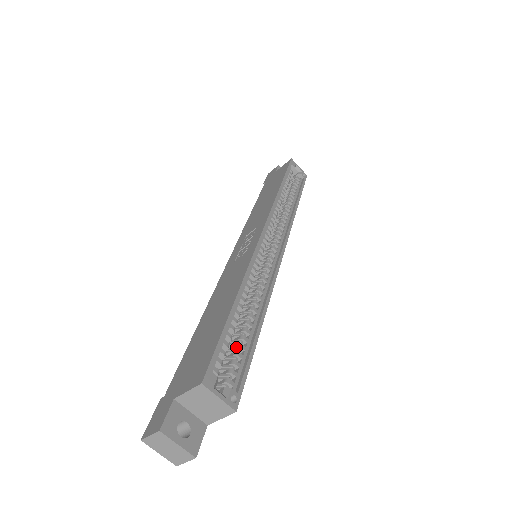
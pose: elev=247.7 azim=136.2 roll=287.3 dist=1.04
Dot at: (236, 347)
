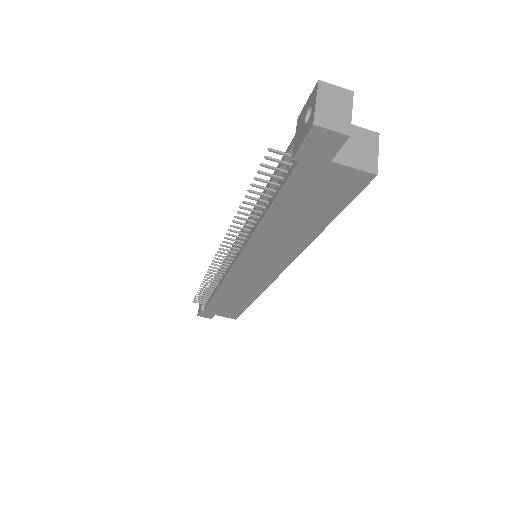
Dot at: occluded
